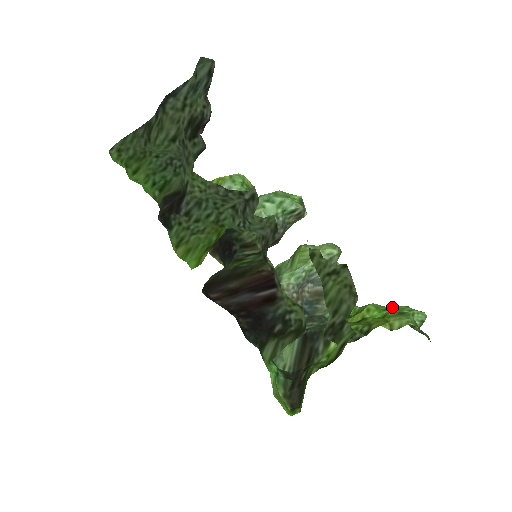
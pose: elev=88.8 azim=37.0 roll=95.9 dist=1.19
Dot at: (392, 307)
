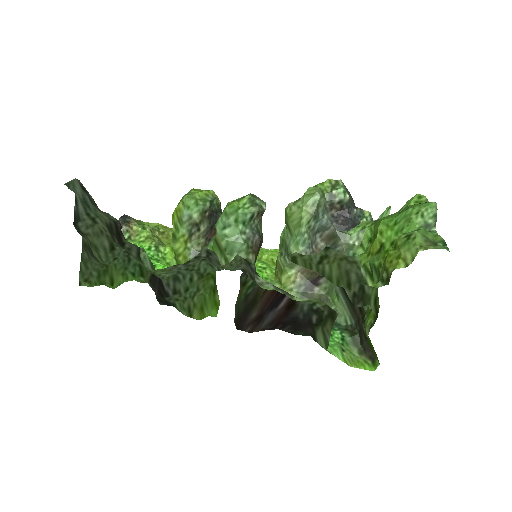
Dot at: (400, 216)
